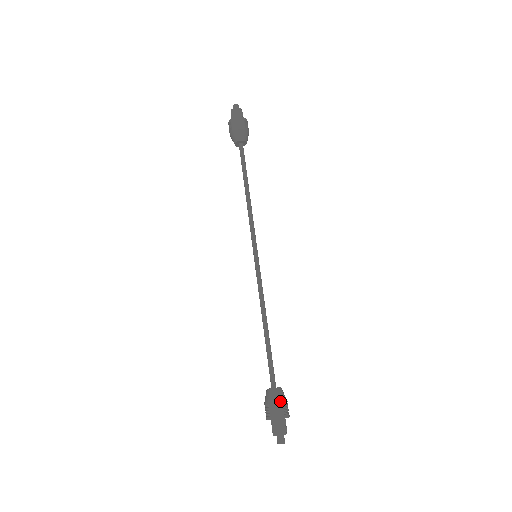
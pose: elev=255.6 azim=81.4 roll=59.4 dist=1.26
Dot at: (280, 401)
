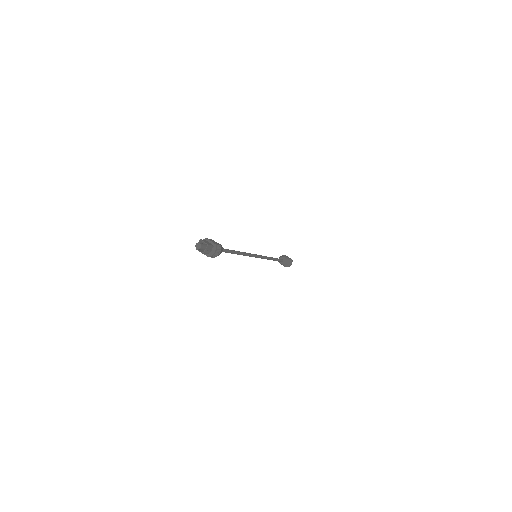
Dot at: occluded
